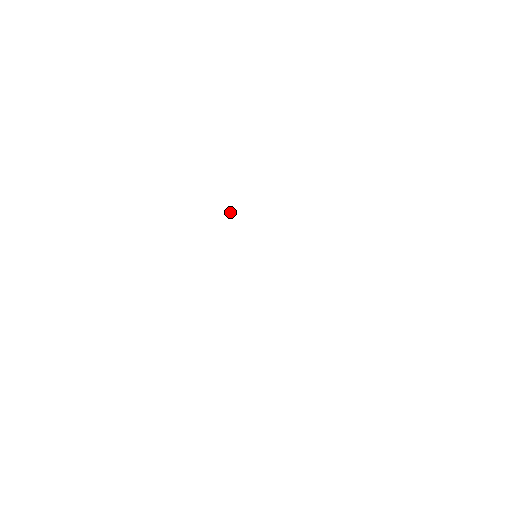
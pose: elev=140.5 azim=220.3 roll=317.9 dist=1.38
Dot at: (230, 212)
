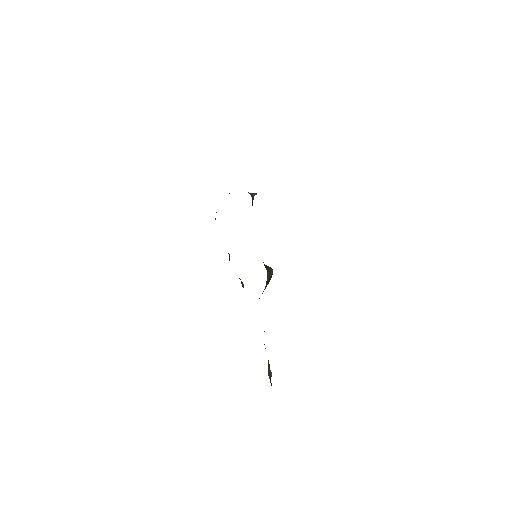
Dot at: (256, 194)
